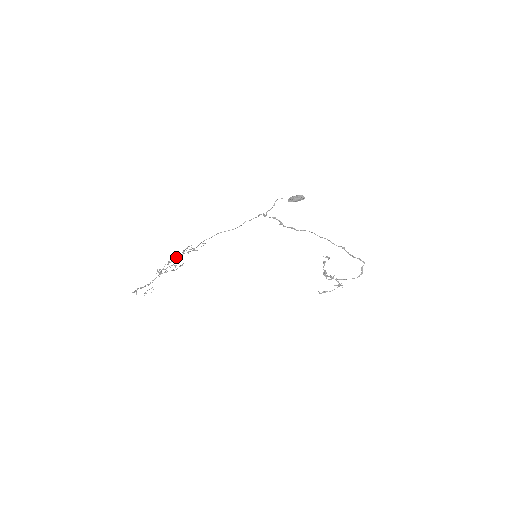
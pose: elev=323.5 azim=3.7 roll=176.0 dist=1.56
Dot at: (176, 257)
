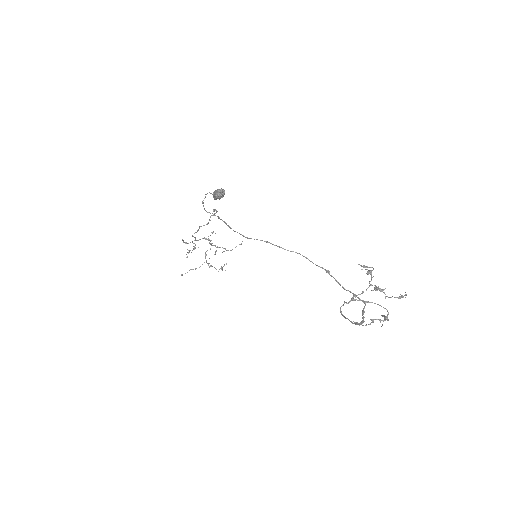
Dot at: (193, 246)
